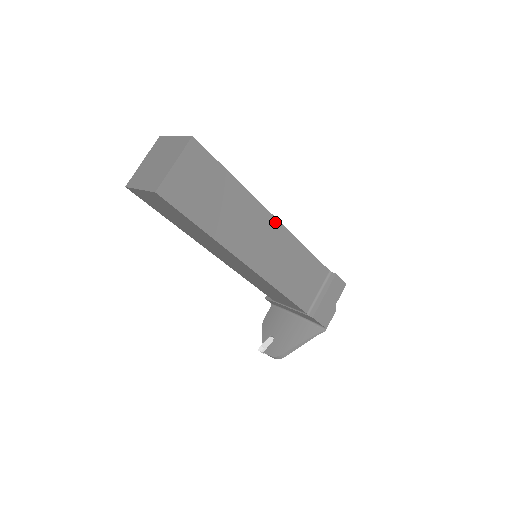
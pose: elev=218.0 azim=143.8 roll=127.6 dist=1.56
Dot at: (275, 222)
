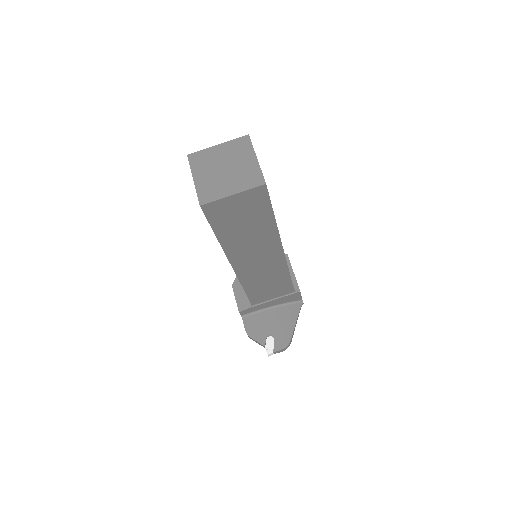
Dot at: occluded
